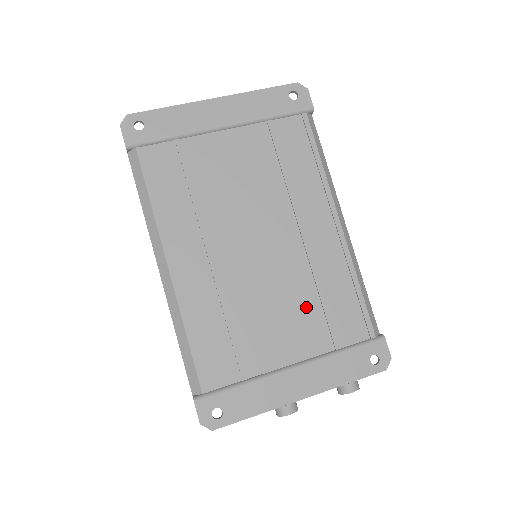
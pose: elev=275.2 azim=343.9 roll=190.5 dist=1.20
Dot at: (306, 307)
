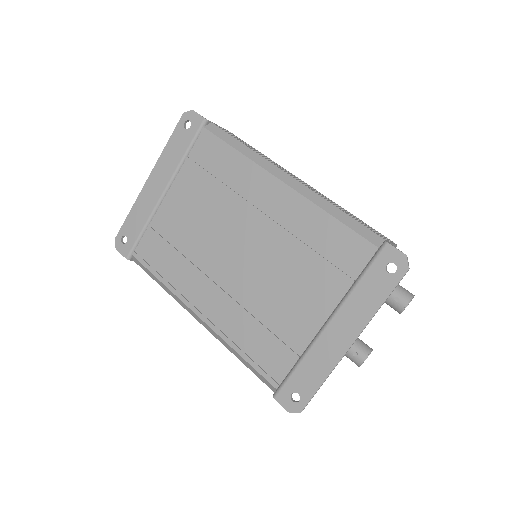
Dot at: (304, 269)
